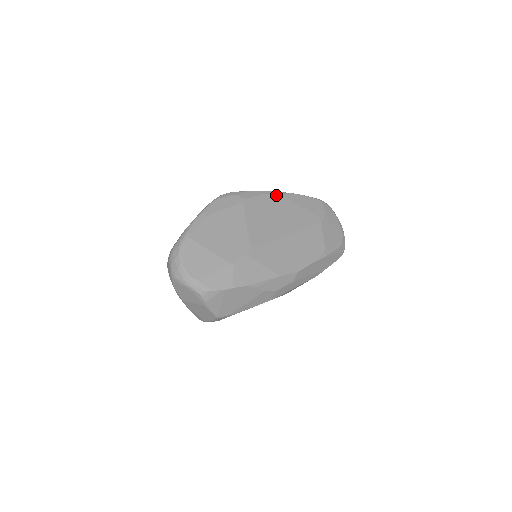
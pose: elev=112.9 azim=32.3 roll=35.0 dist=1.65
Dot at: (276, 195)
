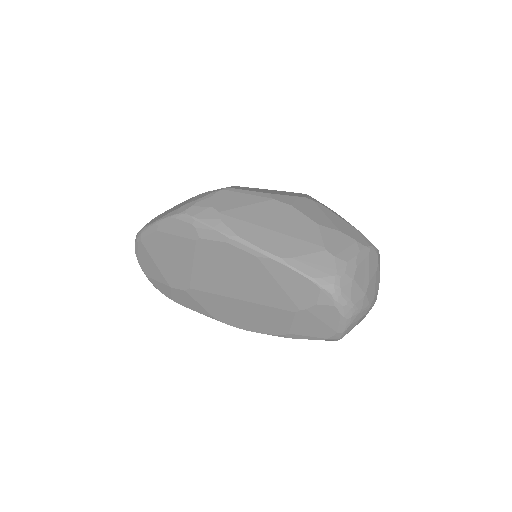
Dot at: (245, 252)
